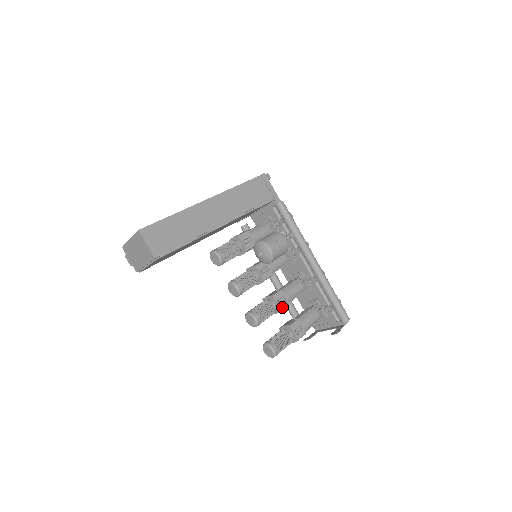
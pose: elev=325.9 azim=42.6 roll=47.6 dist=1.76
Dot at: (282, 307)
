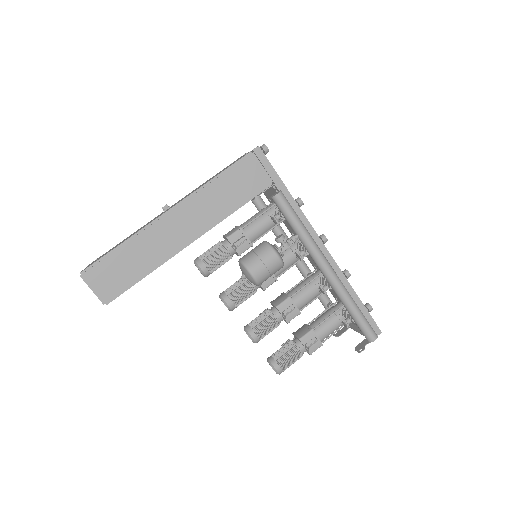
Dot at: (289, 318)
